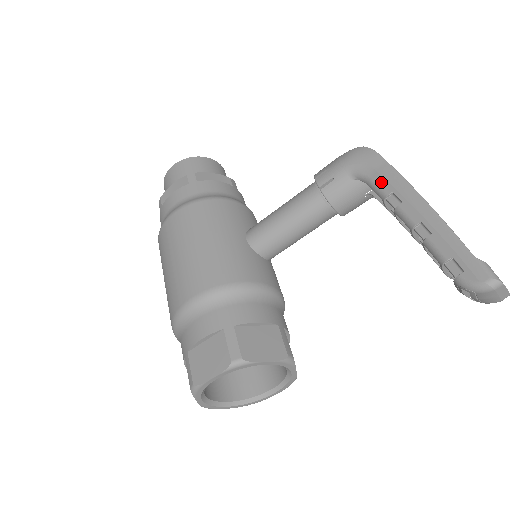
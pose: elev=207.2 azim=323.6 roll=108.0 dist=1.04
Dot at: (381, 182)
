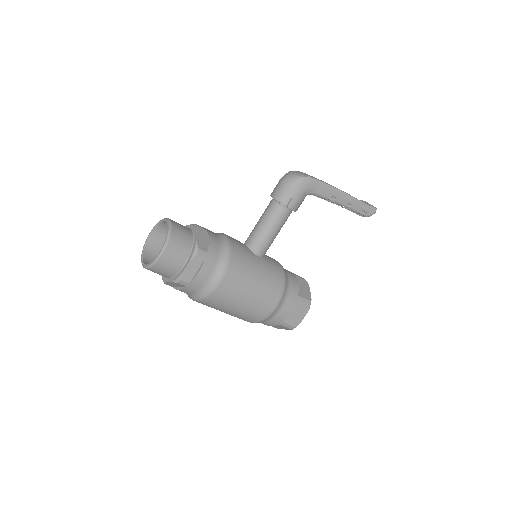
Dot at: (323, 193)
